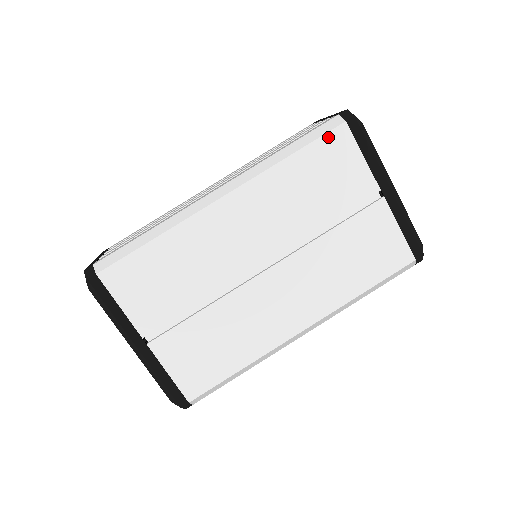
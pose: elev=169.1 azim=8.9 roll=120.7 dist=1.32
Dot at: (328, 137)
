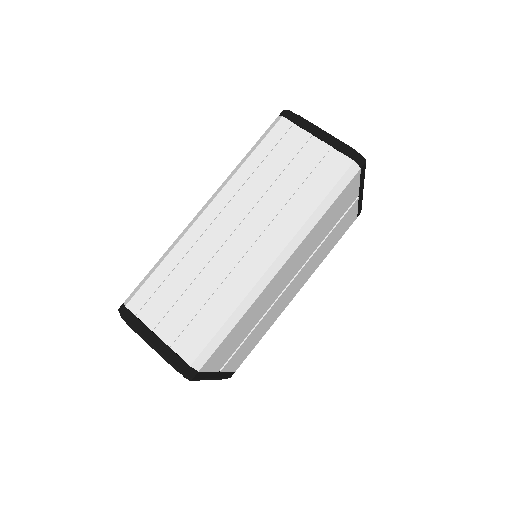
Dot at: (348, 186)
